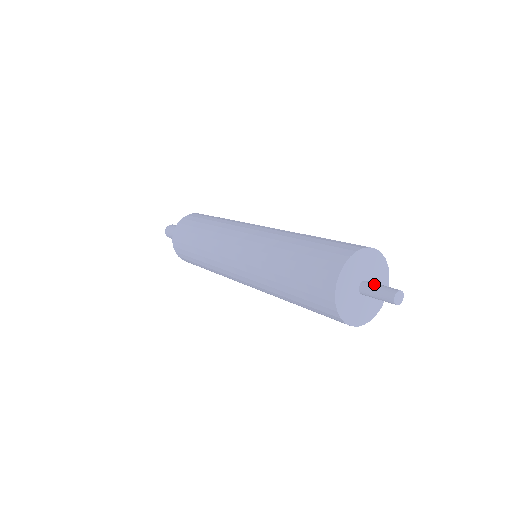
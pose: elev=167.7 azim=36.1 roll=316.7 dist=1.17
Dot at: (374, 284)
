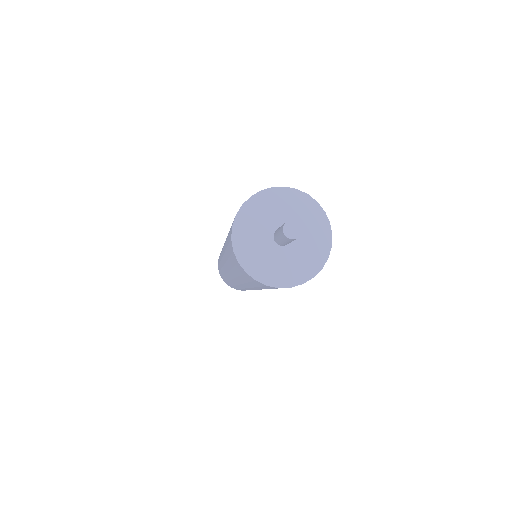
Dot at: (278, 228)
